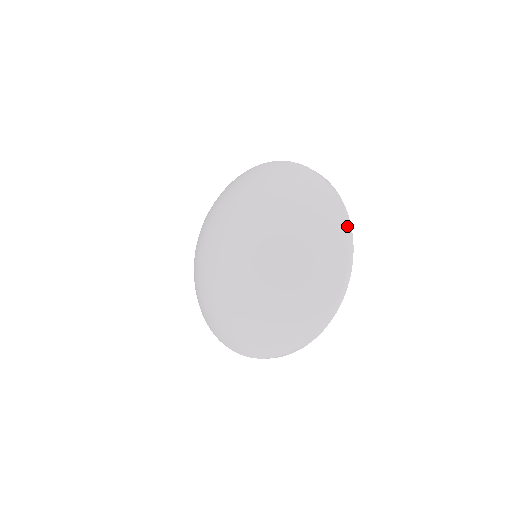
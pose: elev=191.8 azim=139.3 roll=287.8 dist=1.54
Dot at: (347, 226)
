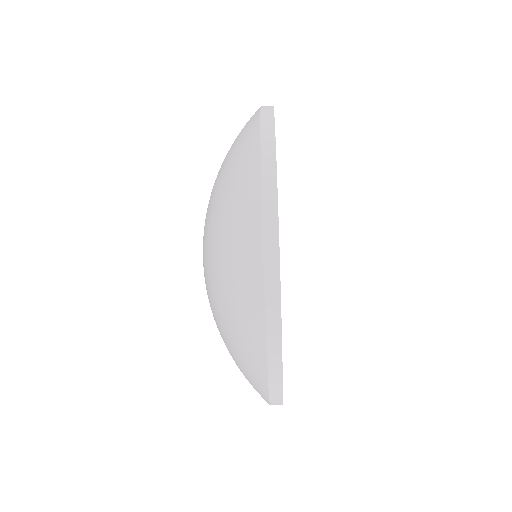
Dot at: (263, 229)
